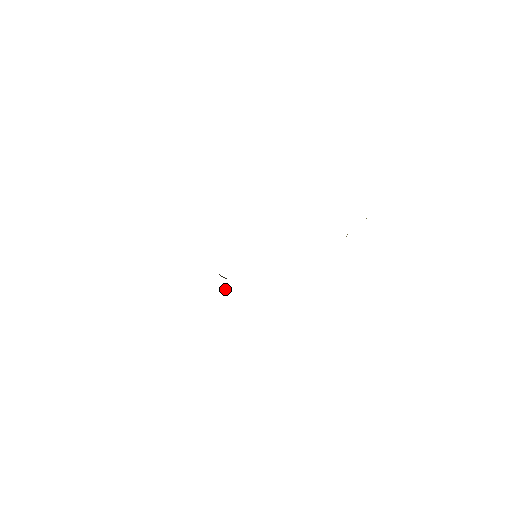
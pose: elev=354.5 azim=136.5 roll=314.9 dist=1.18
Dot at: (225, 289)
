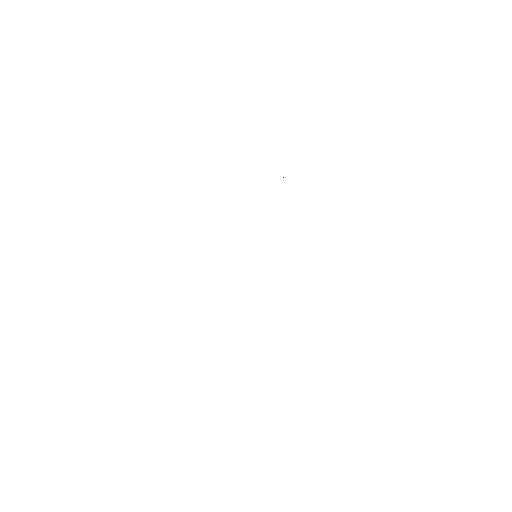
Dot at: occluded
